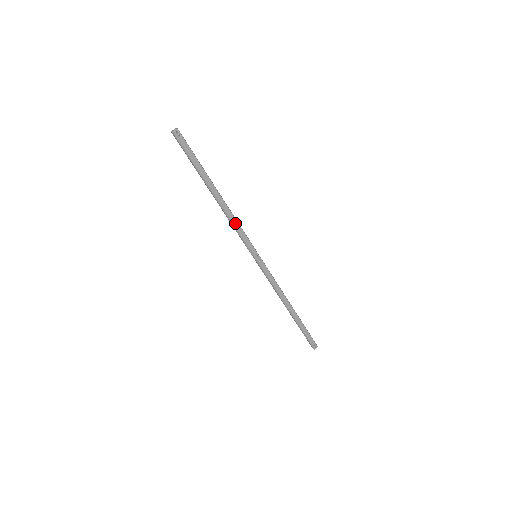
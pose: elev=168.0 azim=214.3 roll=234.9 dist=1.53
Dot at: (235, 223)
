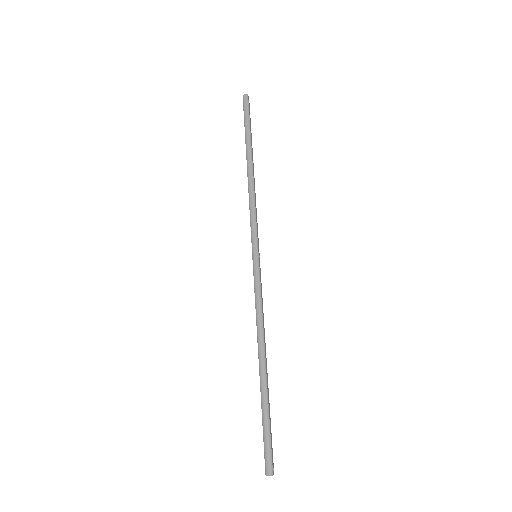
Dot at: (255, 202)
